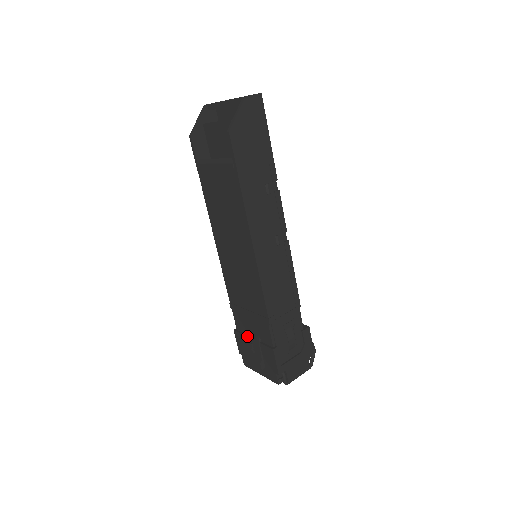
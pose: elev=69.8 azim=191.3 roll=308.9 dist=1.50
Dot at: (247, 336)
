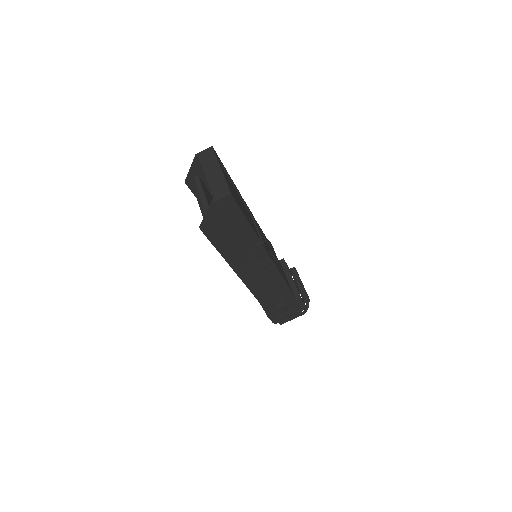
Dot at: occluded
